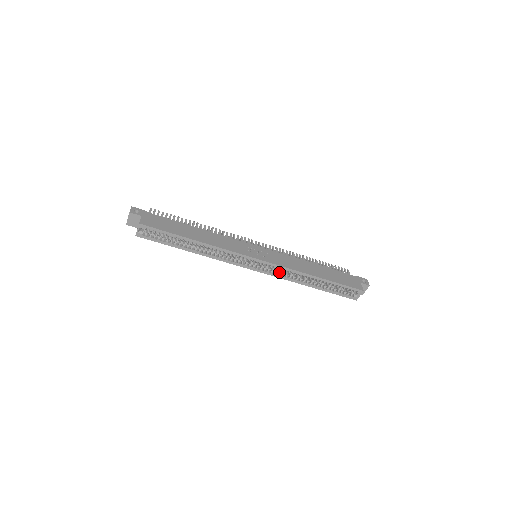
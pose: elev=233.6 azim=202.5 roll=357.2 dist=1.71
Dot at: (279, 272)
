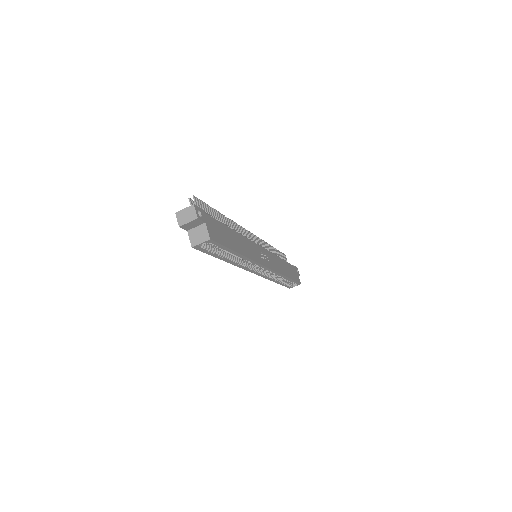
Dot at: (268, 274)
